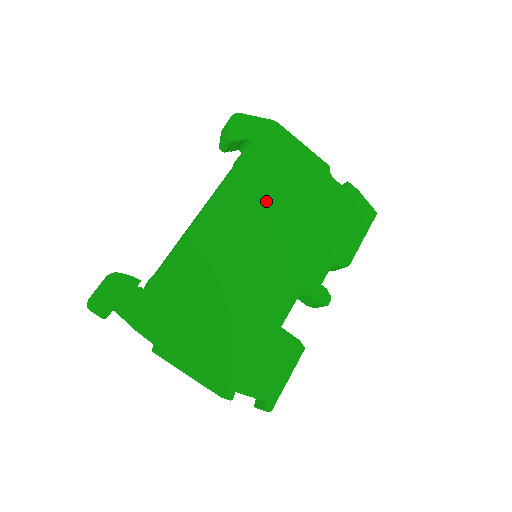
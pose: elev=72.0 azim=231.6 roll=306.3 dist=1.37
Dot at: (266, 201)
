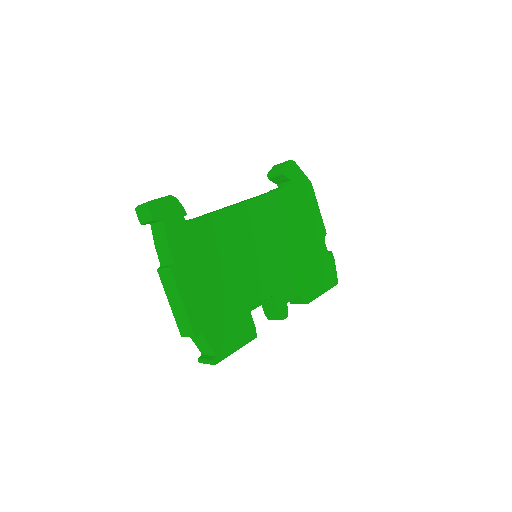
Dot at: (282, 225)
